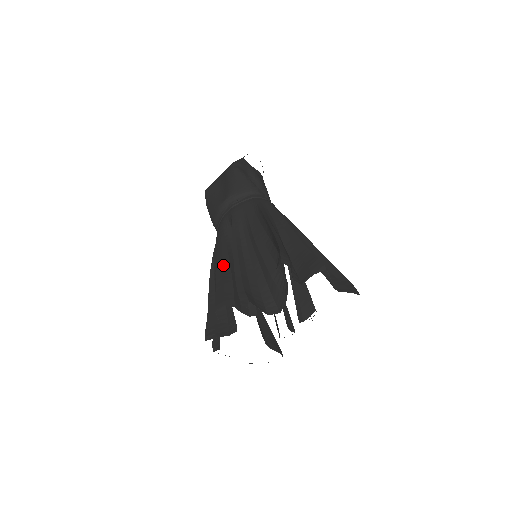
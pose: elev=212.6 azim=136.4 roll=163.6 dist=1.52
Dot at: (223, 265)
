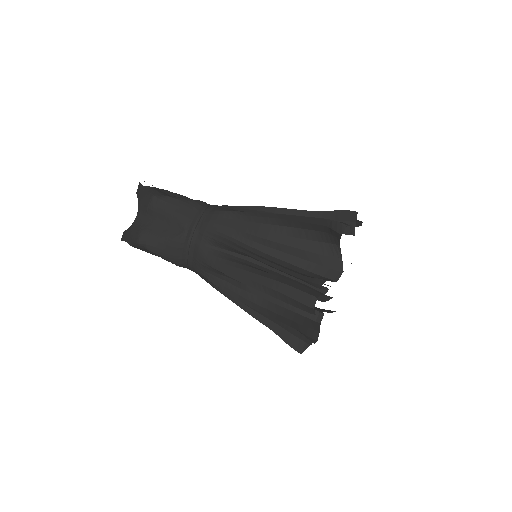
Dot at: (264, 276)
